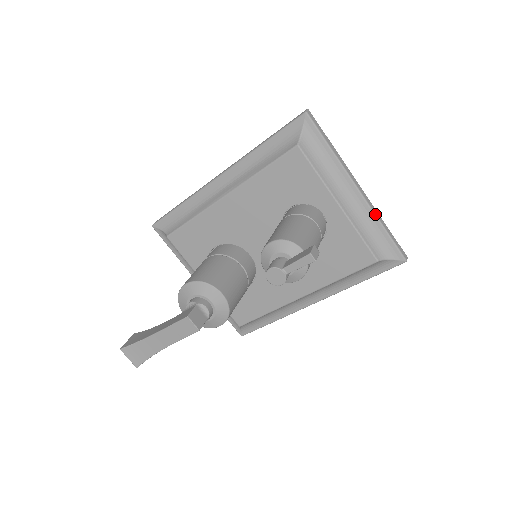
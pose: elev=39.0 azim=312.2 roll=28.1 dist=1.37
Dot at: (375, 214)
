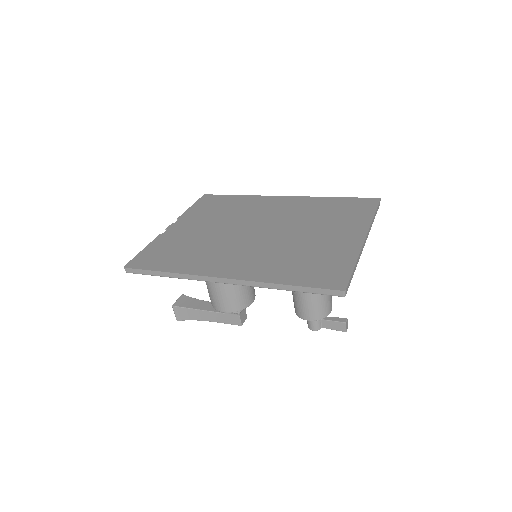
Dot at: occluded
